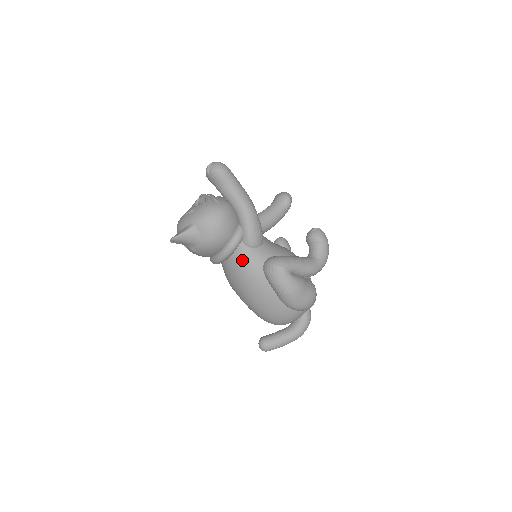
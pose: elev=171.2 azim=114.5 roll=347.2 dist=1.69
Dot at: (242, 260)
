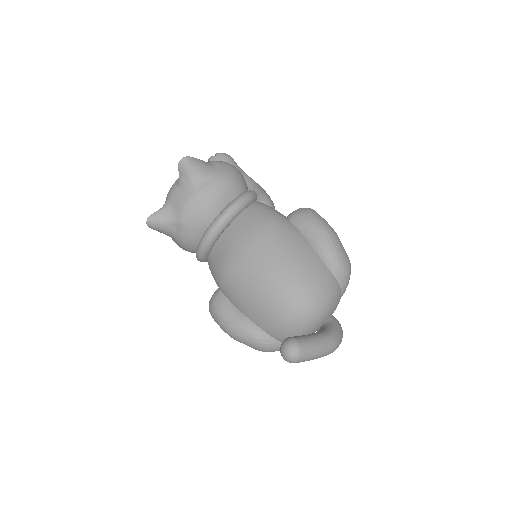
Dot at: (262, 209)
